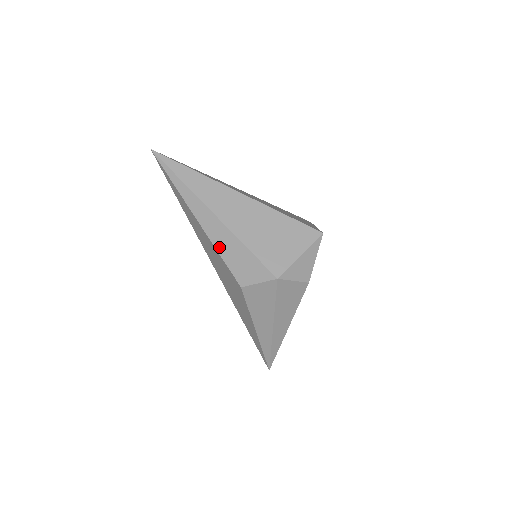
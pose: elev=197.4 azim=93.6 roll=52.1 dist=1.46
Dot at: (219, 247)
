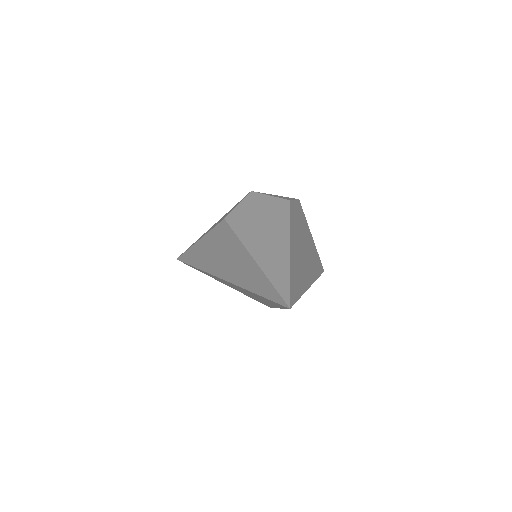
Dot at: occluded
